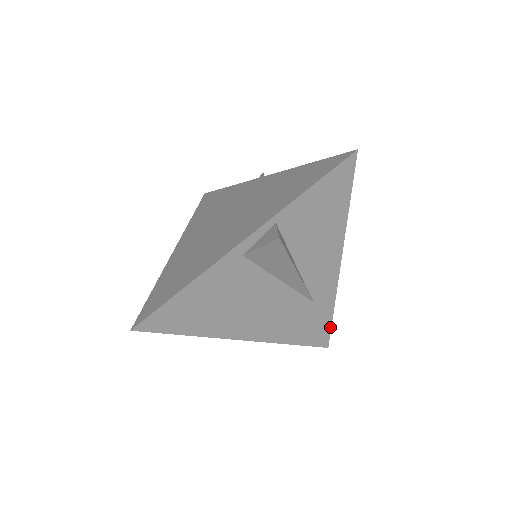
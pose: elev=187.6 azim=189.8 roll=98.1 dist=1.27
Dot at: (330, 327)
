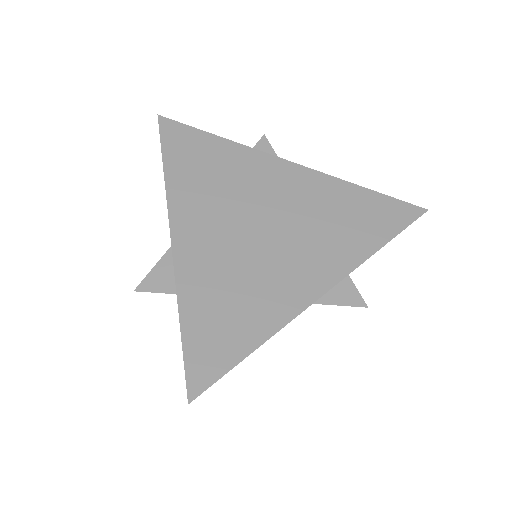
Dot at: occluded
